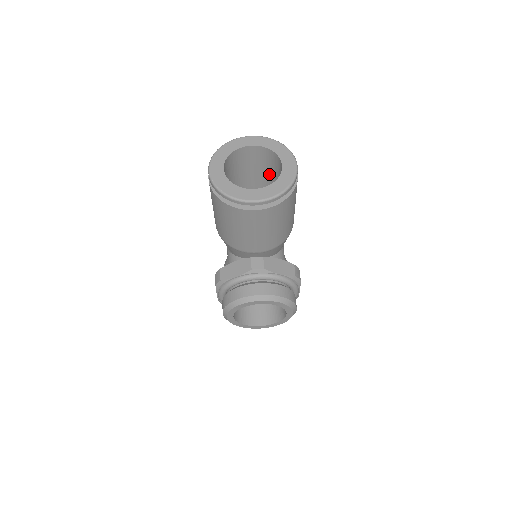
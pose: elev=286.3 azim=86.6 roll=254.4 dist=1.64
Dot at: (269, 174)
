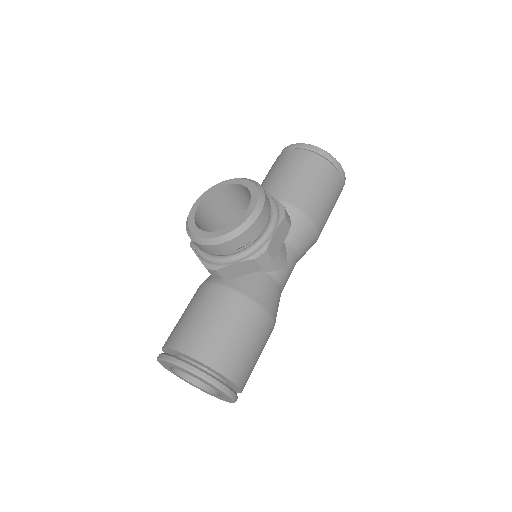
Dot at: occluded
